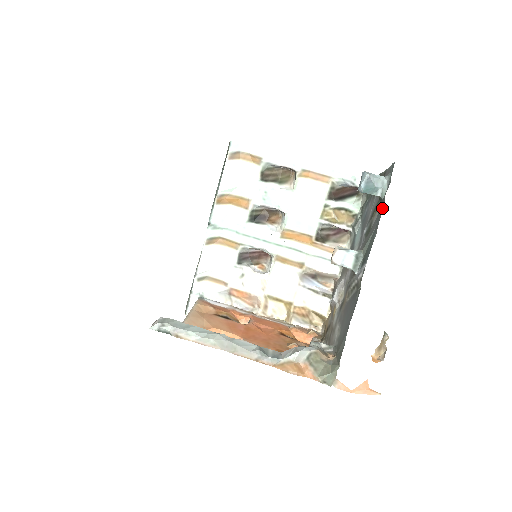
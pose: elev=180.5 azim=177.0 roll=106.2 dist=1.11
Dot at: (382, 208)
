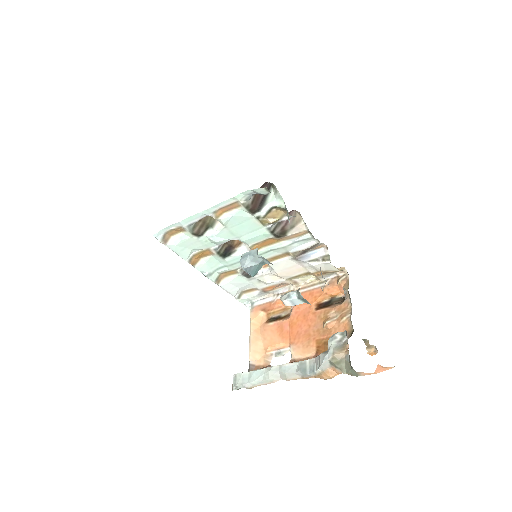
Dot at: occluded
